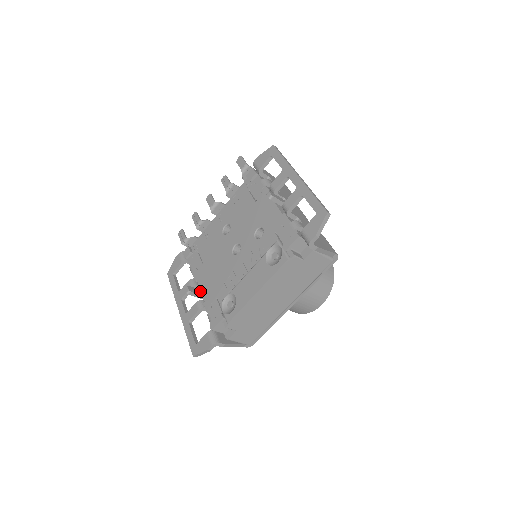
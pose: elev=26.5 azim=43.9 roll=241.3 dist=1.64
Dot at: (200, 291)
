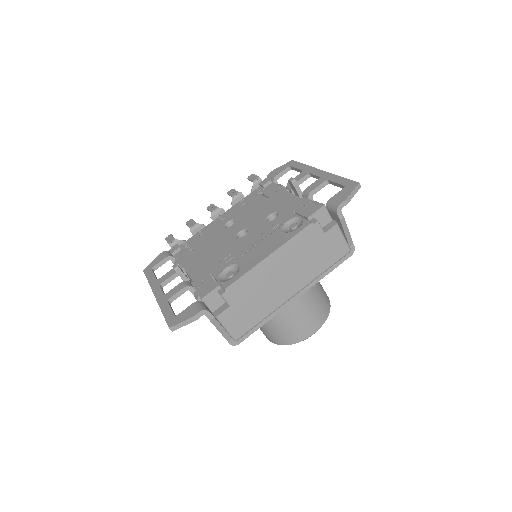
Dot at: occluded
